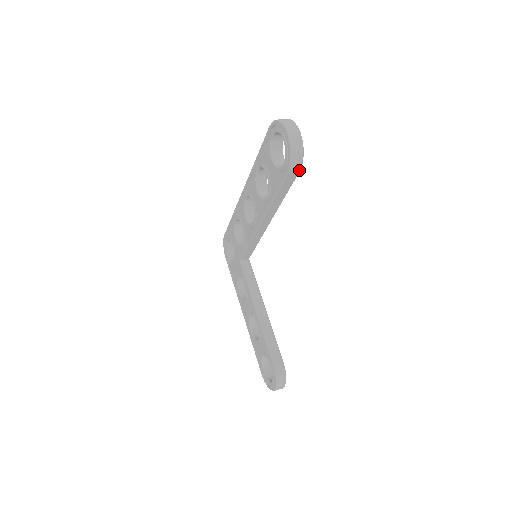
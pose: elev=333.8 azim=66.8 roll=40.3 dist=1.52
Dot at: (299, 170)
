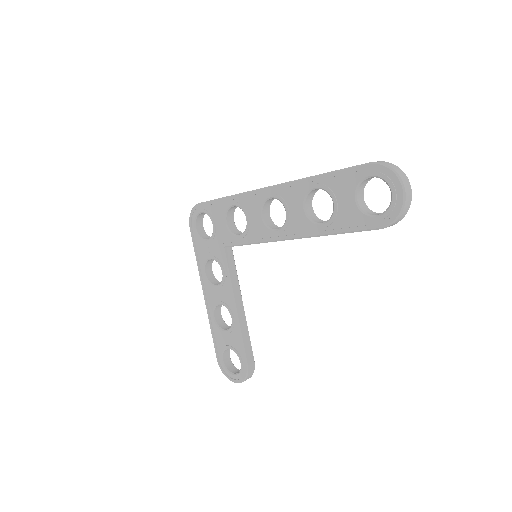
Dot at: (389, 226)
